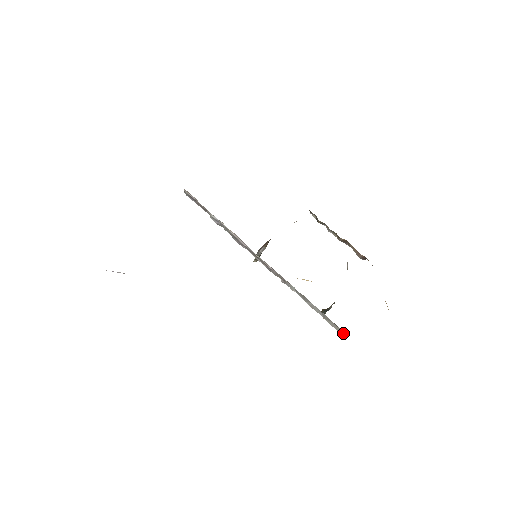
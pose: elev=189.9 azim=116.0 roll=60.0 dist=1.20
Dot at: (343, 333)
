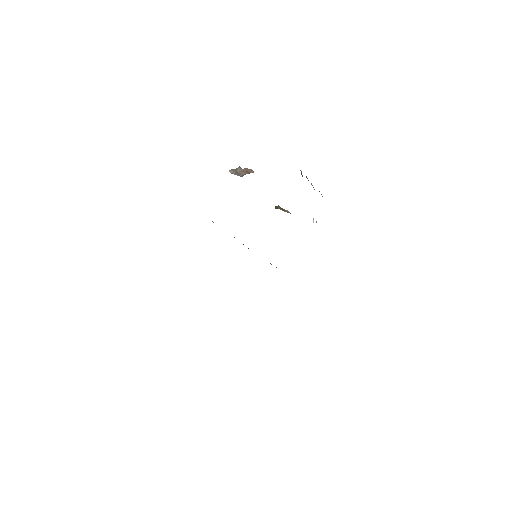
Dot at: occluded
